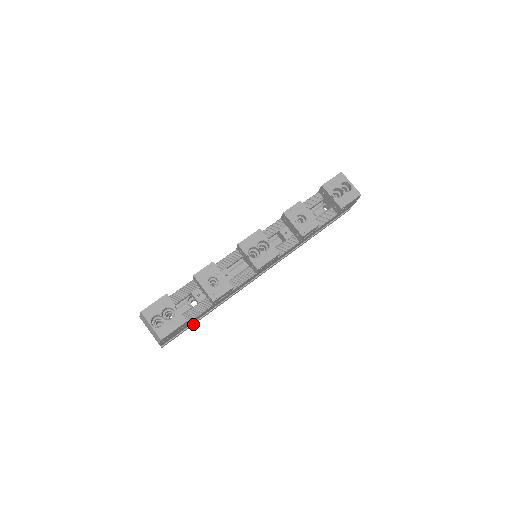
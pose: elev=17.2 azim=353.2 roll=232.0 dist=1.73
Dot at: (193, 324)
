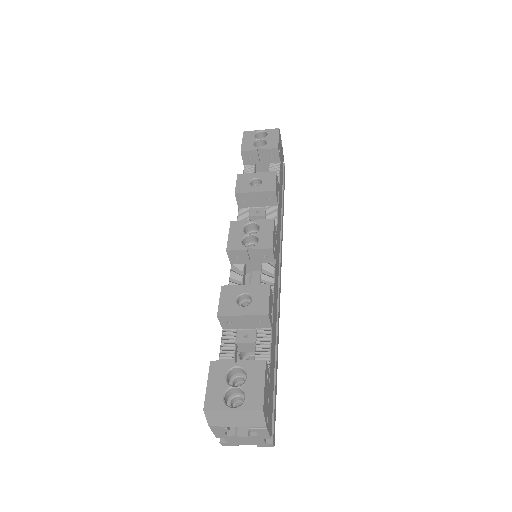
Dot at: (275, 384)
